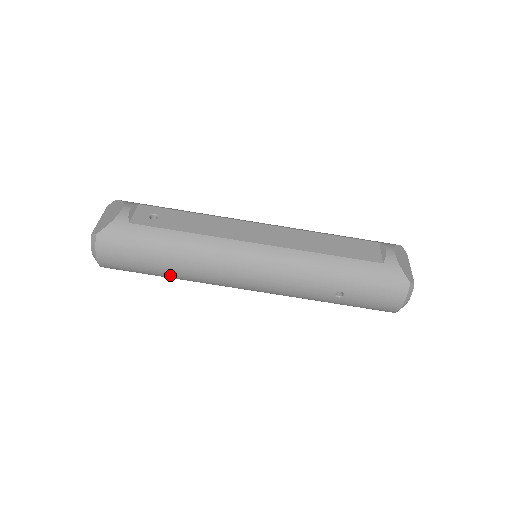
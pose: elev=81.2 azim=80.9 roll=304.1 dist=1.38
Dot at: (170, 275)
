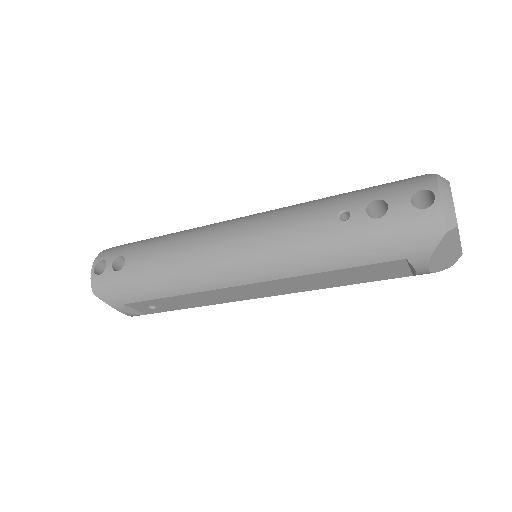
Dot at: occluded
